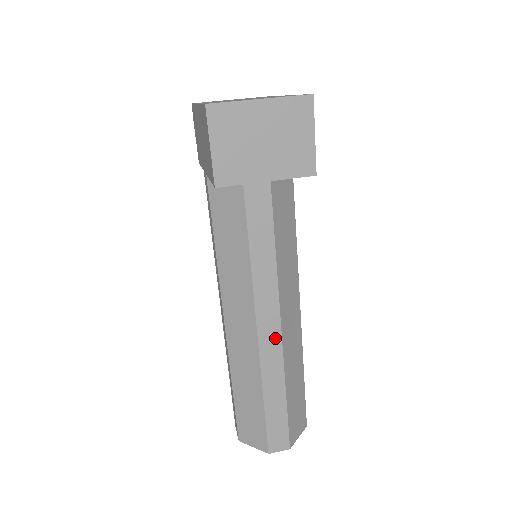
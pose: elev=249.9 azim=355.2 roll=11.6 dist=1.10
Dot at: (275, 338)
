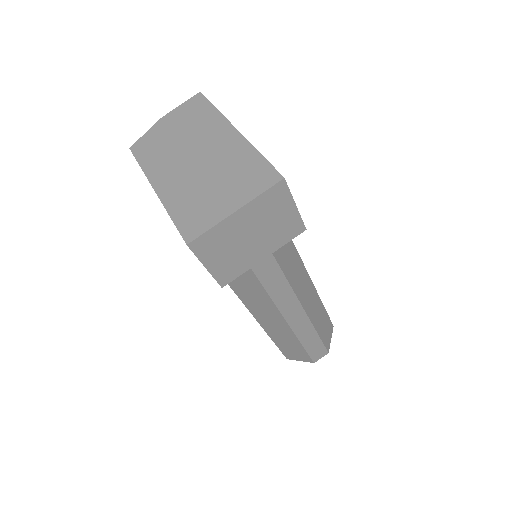
Dot at: (297, 310)
